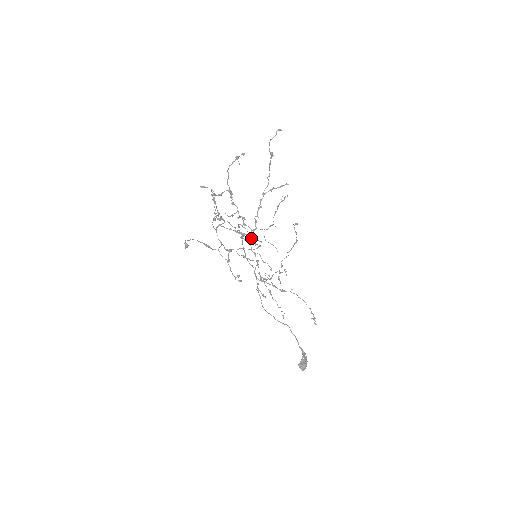
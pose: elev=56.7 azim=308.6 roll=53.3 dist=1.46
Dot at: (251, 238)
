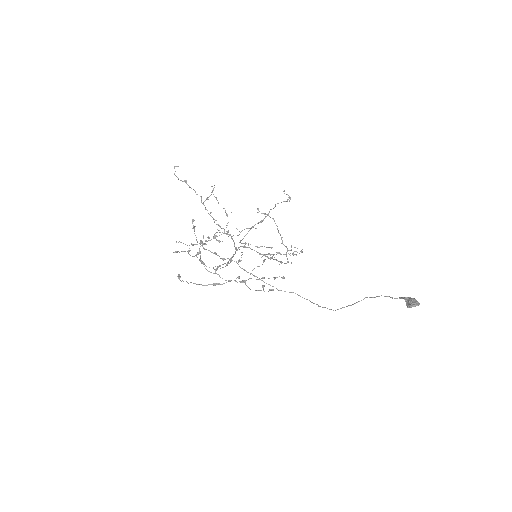
Dot at: occluded
